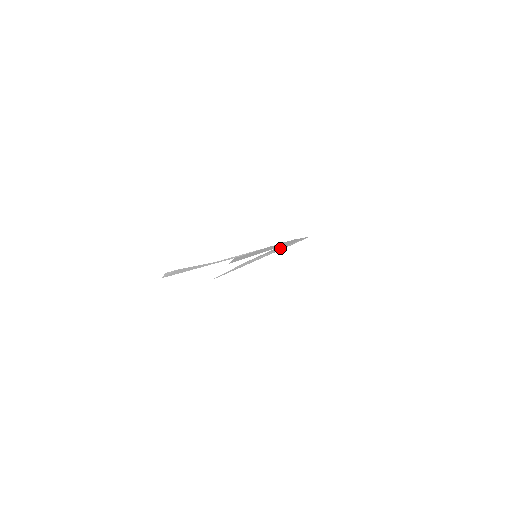
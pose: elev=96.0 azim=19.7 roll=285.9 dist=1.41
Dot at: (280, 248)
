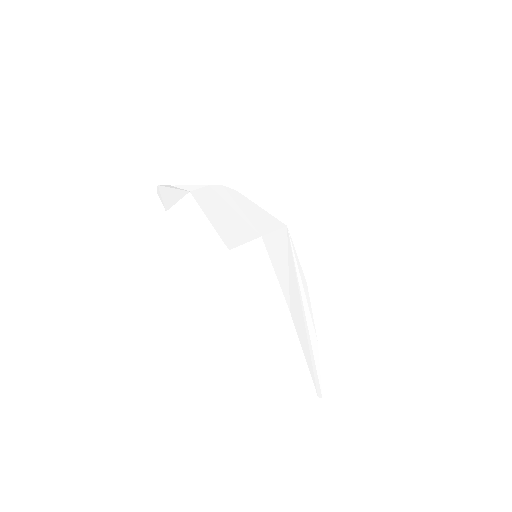
Dot at: (289, 266)
